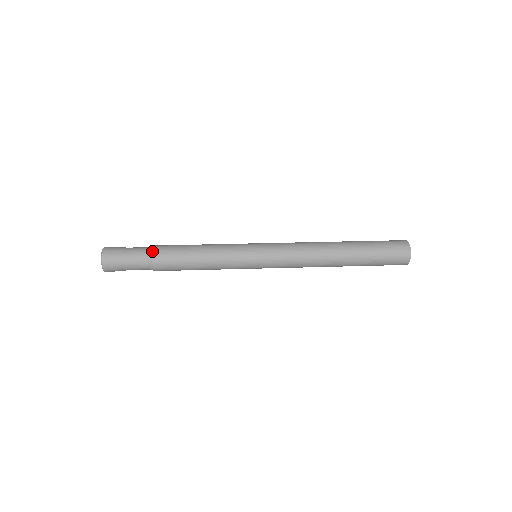
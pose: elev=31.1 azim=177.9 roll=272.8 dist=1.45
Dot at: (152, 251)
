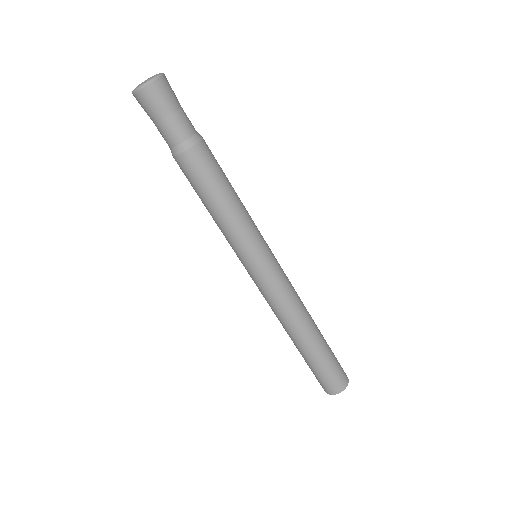
Dot at: occluded
